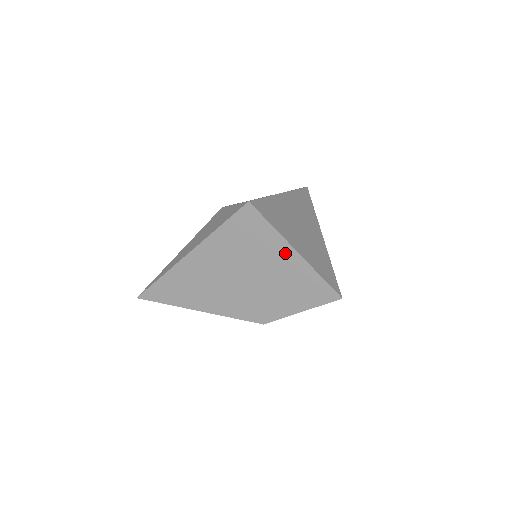
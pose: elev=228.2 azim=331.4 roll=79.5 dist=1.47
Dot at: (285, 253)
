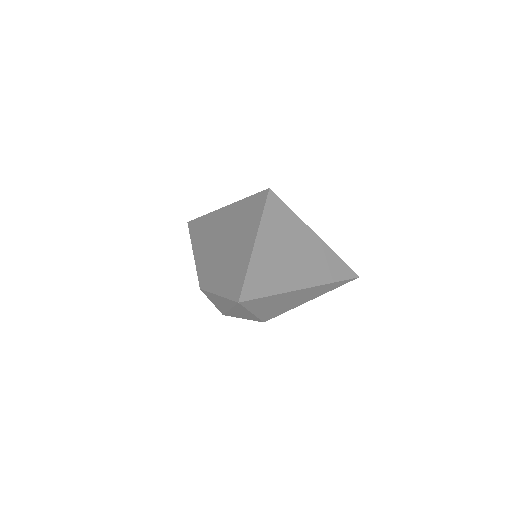
Dot at: (250, 240)
